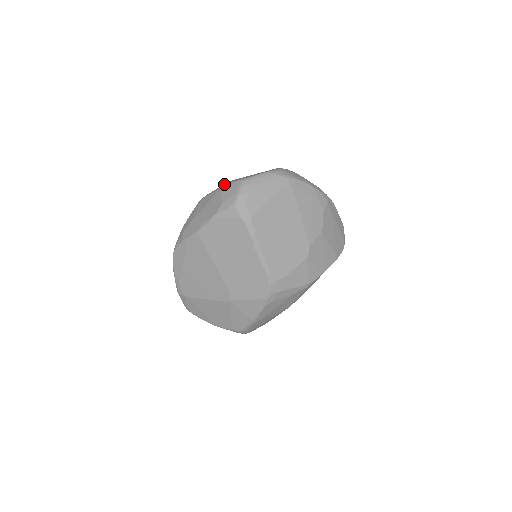
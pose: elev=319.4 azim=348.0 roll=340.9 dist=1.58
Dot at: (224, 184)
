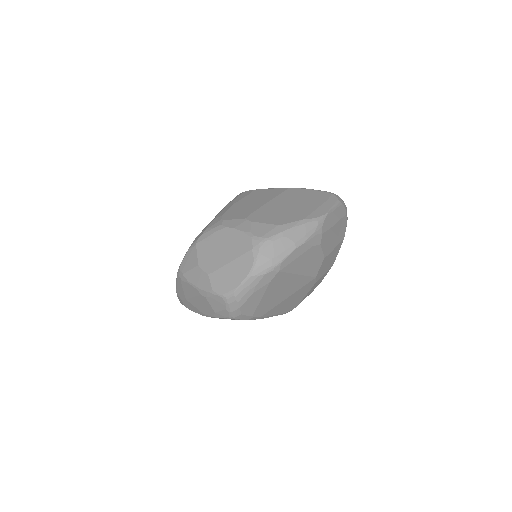
Dot at: (199, 272)
